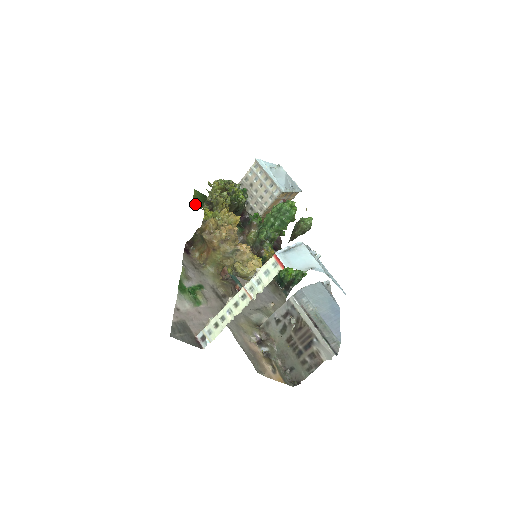
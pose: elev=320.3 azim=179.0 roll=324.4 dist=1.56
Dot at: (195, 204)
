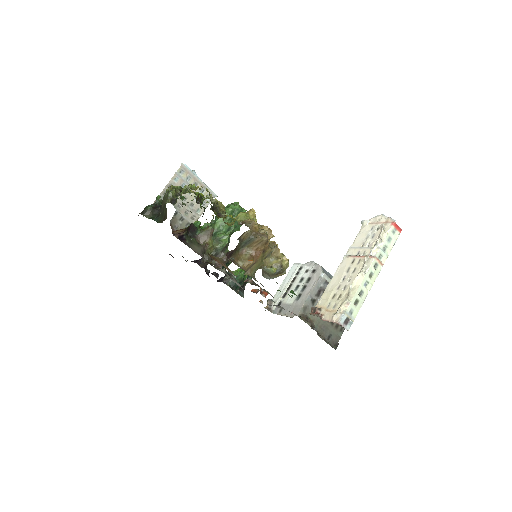
Dot at: occluded
